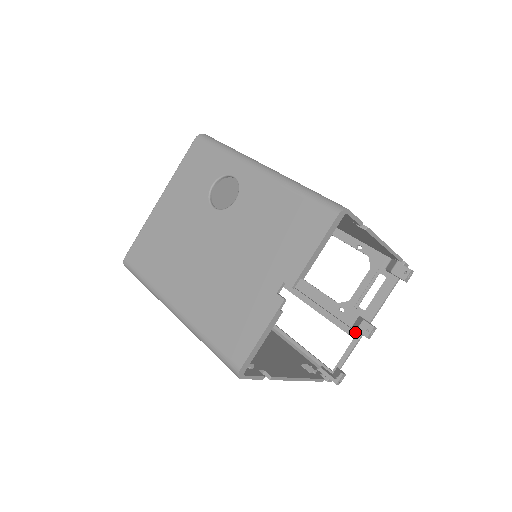
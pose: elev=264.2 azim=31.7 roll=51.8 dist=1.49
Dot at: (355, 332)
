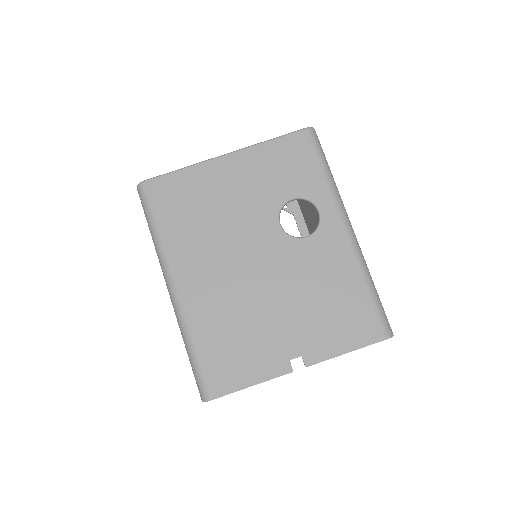
Dot at: occluded
